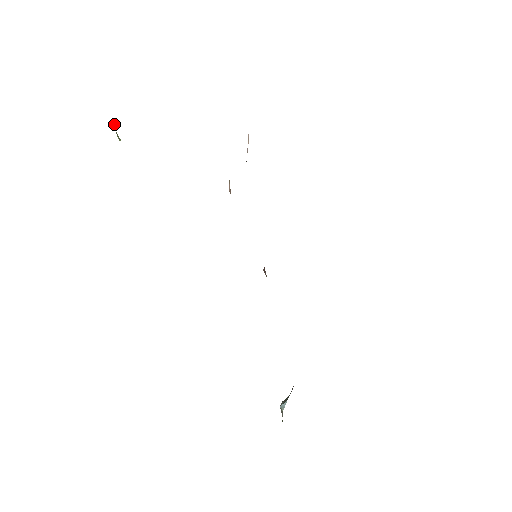
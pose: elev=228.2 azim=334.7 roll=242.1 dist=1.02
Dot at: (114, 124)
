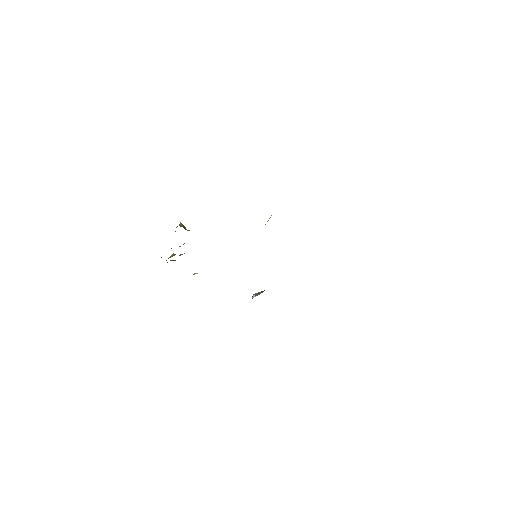
Dot at: occluded
